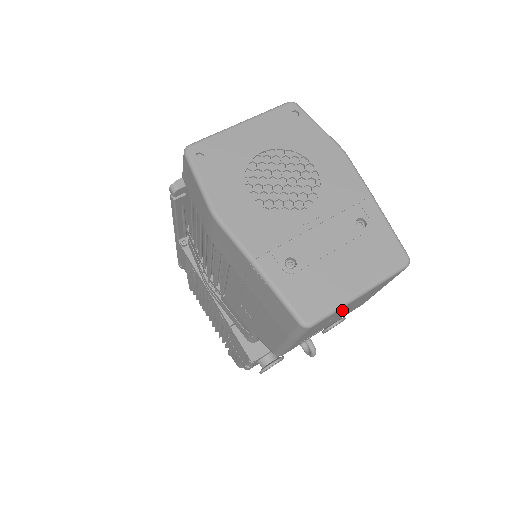
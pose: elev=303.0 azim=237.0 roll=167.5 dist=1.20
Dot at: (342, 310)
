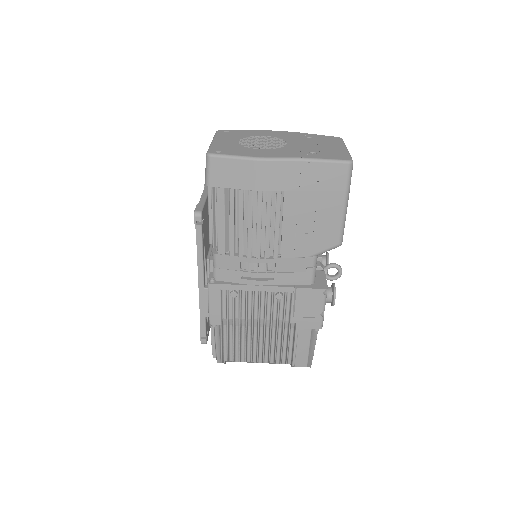
Dot at: occluded
